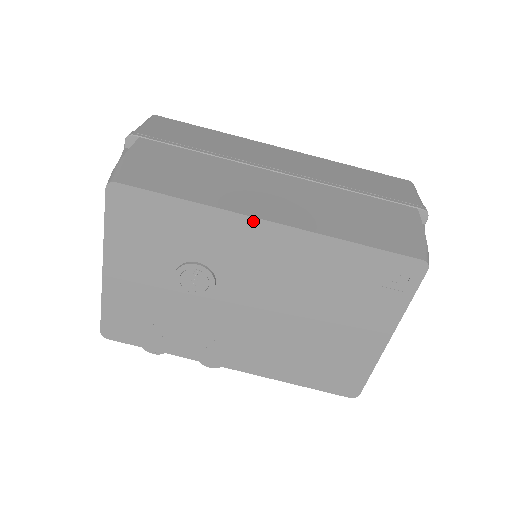
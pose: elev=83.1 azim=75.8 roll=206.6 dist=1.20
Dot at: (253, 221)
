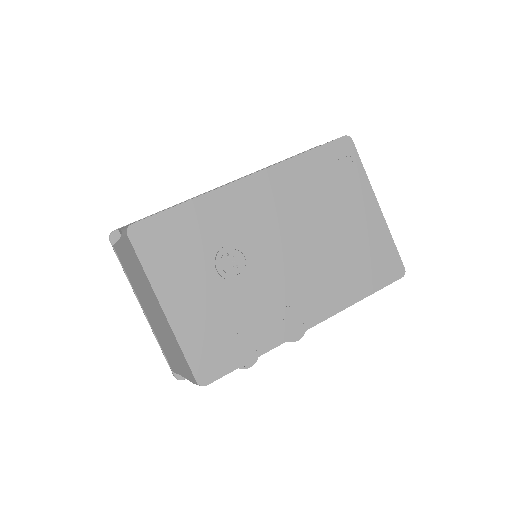
Dot at: (236, 185)
